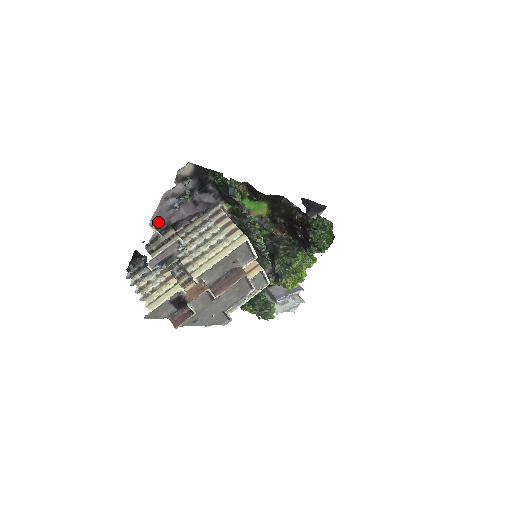
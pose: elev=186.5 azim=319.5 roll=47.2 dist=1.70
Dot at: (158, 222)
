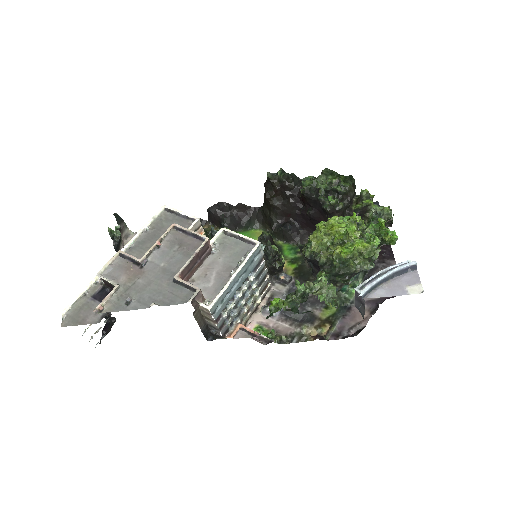
Dot at: occluded
